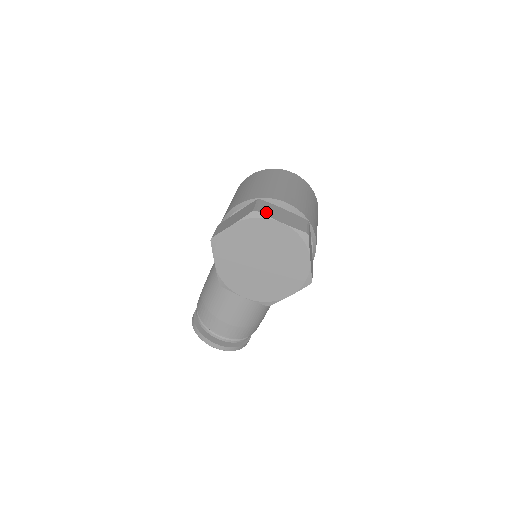
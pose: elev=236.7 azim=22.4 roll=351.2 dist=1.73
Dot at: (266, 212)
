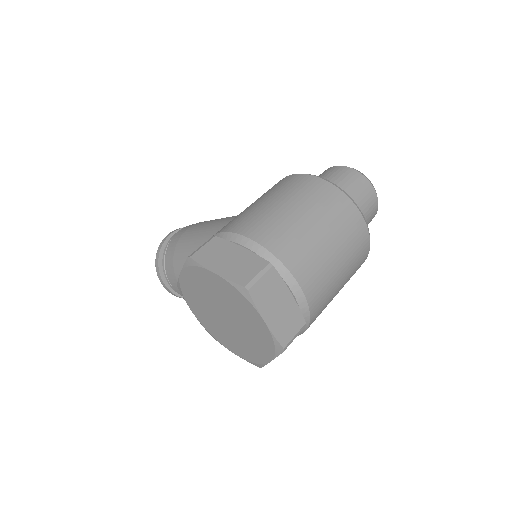
Dot at: (260, 296)
